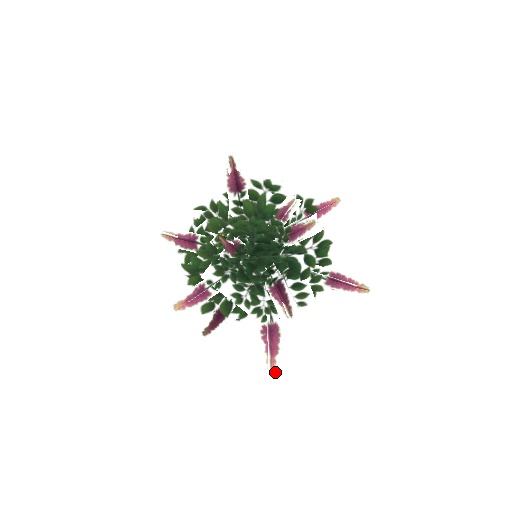
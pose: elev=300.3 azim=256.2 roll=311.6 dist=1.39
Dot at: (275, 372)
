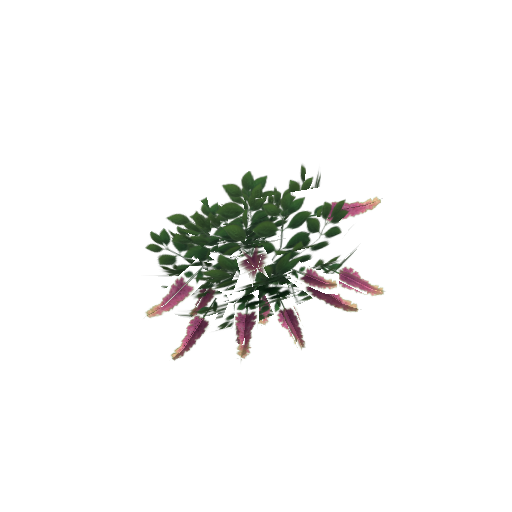
Dot at: (266, 326)
